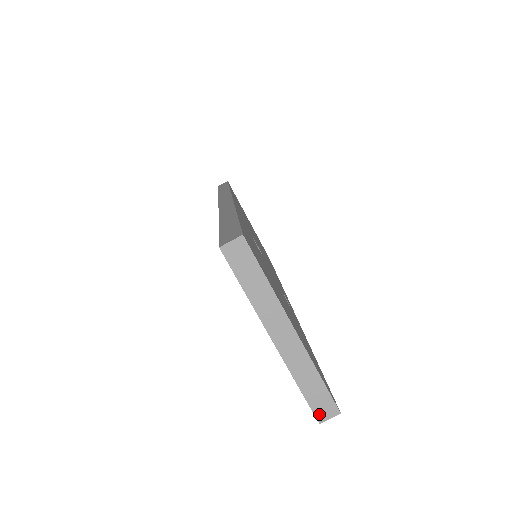
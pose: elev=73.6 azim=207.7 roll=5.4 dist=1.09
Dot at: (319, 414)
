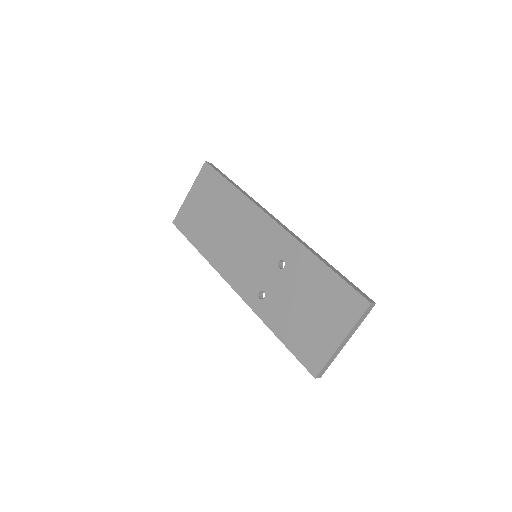
Dot at: (319, 375)
